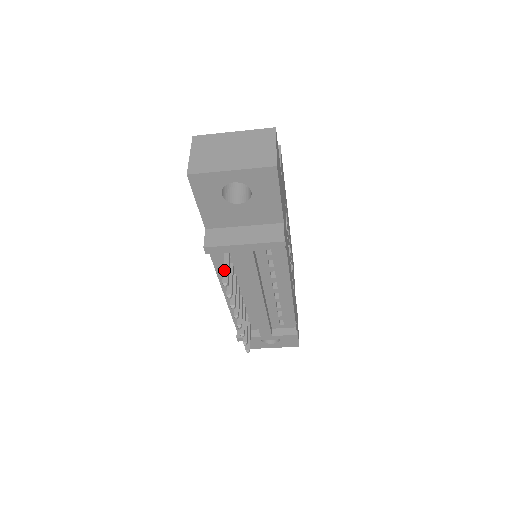
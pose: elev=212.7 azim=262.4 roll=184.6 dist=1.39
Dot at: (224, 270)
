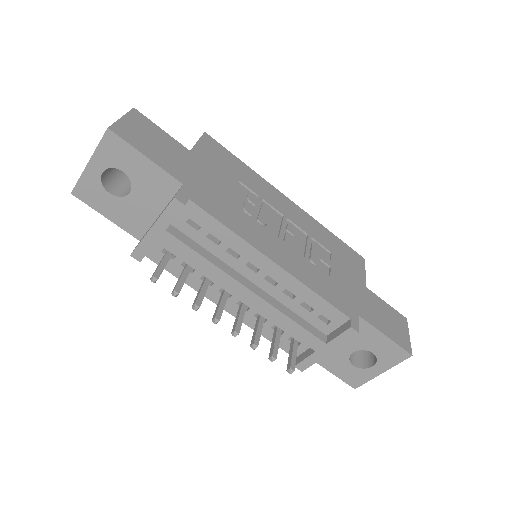
Dot at: (156, 268)
